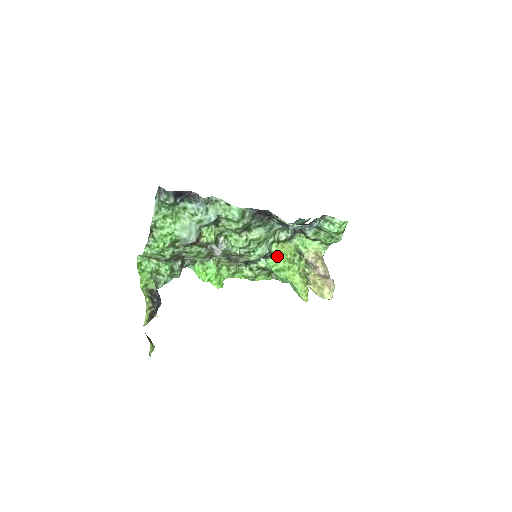
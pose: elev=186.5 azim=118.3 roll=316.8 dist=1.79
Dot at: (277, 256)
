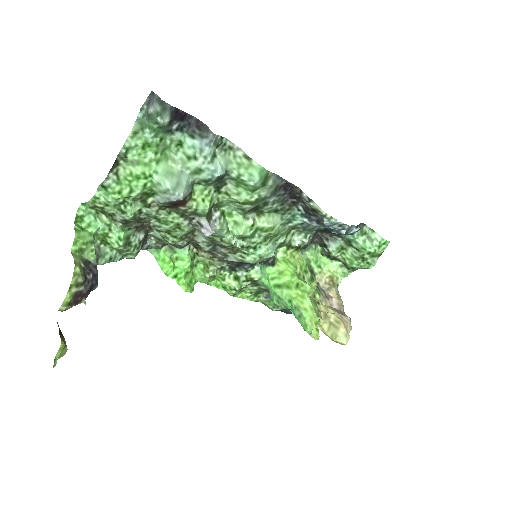
Dot at: (283, 266)
